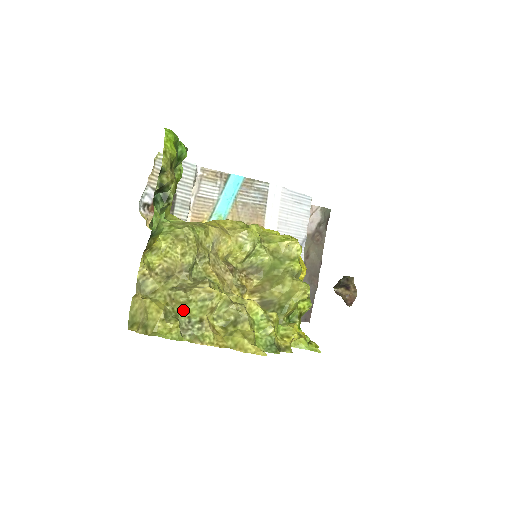
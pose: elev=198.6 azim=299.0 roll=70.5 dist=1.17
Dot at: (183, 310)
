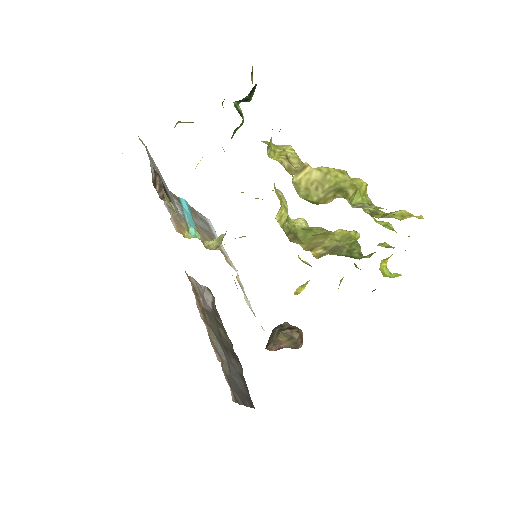
Dot at: occluded
